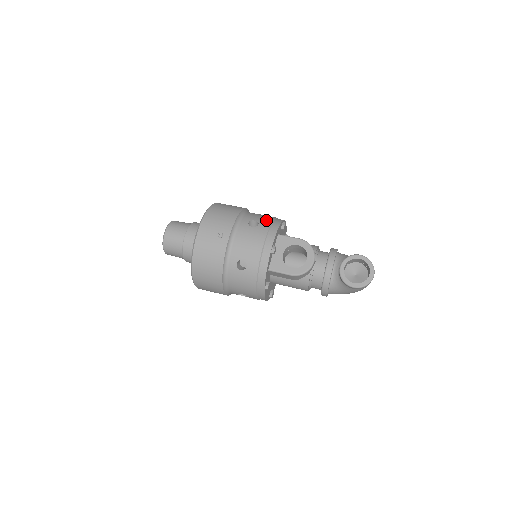
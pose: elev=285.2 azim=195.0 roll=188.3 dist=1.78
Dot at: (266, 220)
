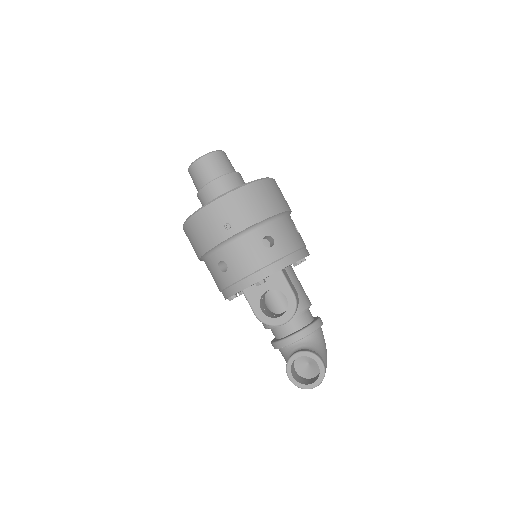
Dot at: (284, 248)
